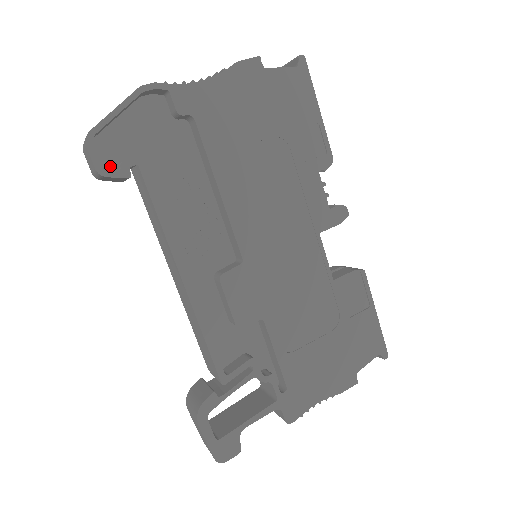
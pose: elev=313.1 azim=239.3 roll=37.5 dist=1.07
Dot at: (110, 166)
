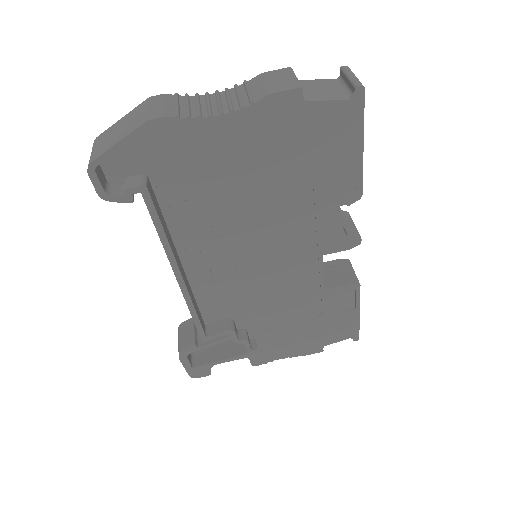
Dot at: (116, 179)
